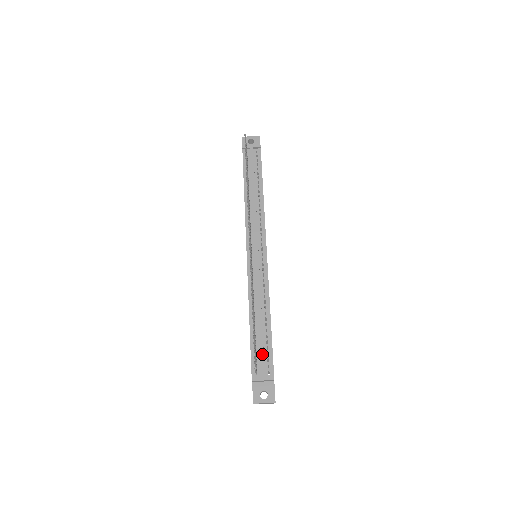
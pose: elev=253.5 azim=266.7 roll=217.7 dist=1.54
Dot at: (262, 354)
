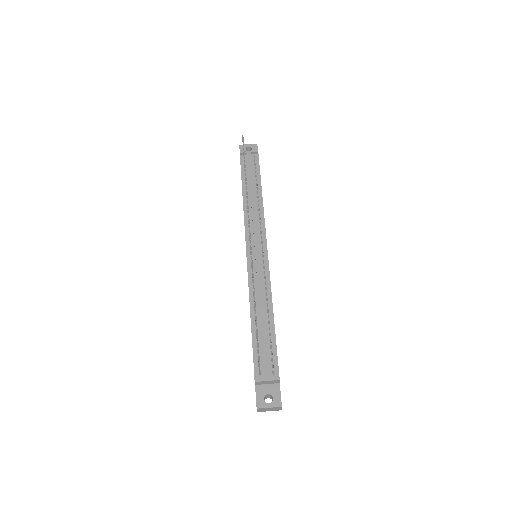
Dot at: (265, 353)
